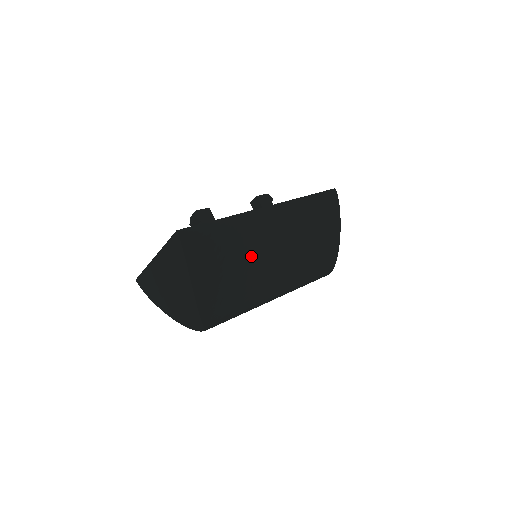
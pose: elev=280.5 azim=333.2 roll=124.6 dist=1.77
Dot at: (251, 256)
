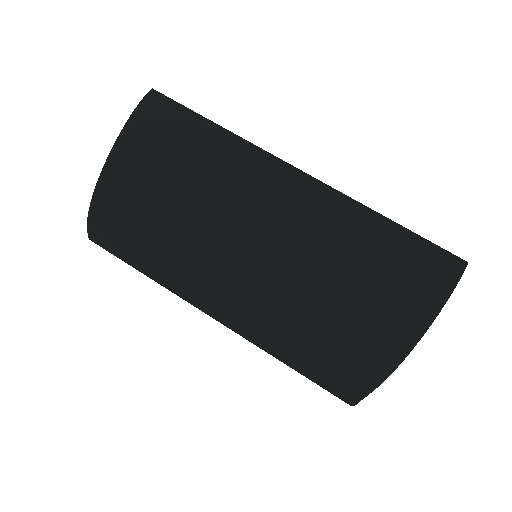
Dot at: (212, 199)
